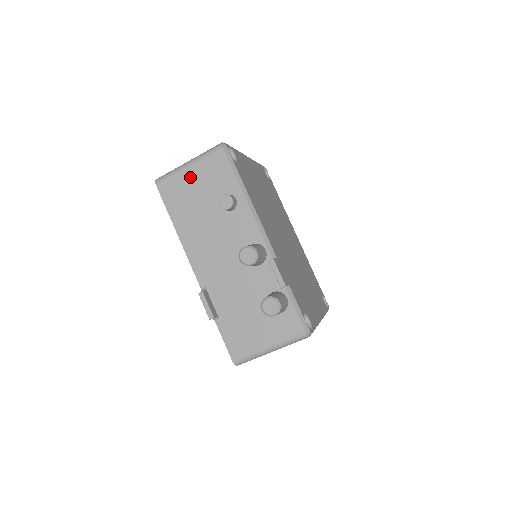
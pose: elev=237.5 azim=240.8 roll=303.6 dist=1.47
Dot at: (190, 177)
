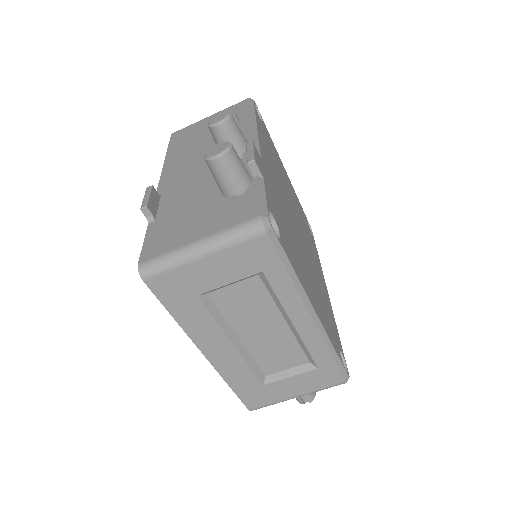
Dot at: (206, 122)
